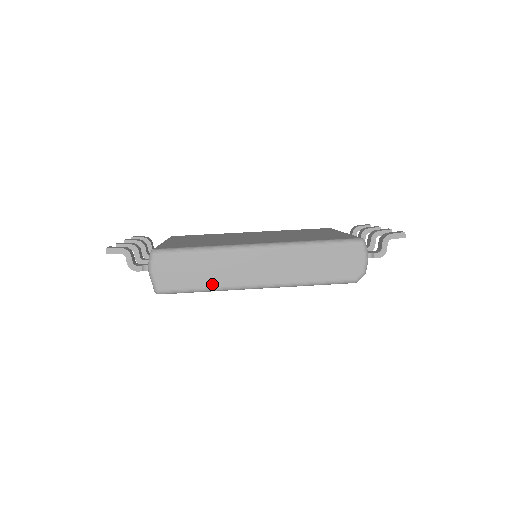
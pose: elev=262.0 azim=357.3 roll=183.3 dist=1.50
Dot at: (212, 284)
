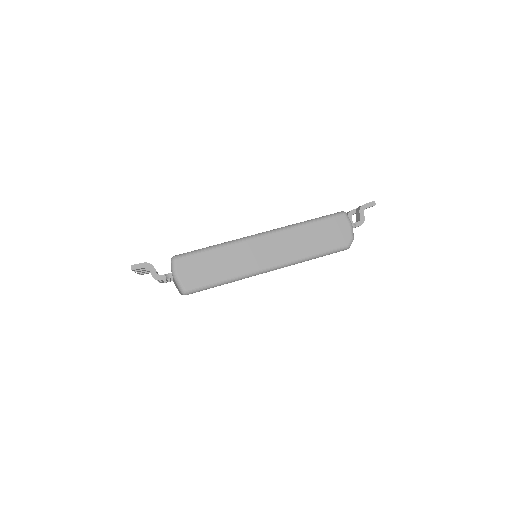
Dot at: (231, 275)
